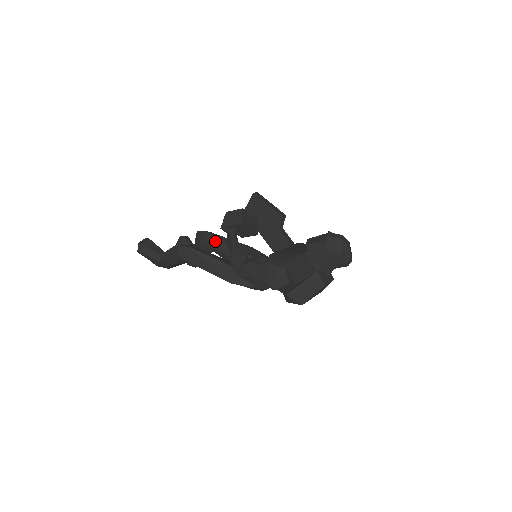
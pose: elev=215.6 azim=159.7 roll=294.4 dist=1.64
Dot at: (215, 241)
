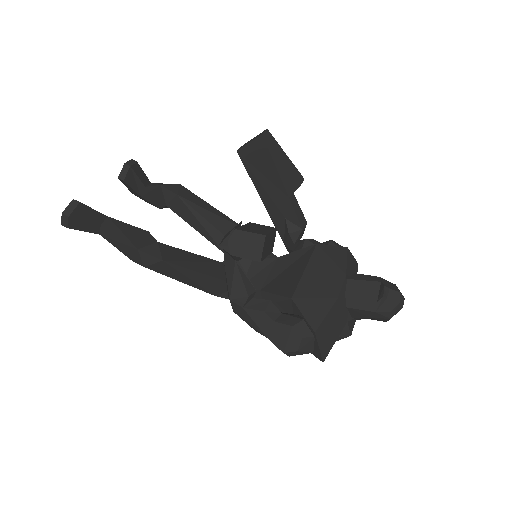
Dot at: (193, 217)
